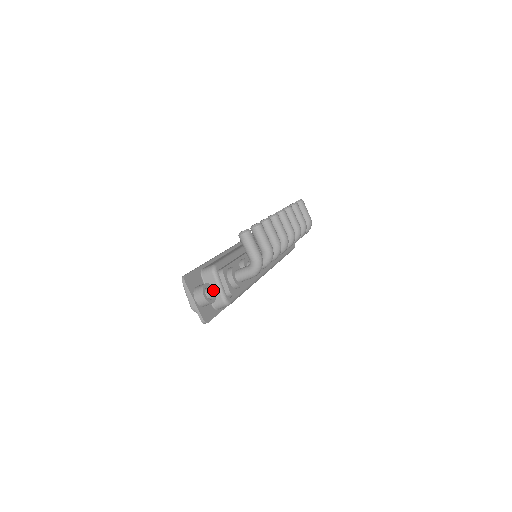
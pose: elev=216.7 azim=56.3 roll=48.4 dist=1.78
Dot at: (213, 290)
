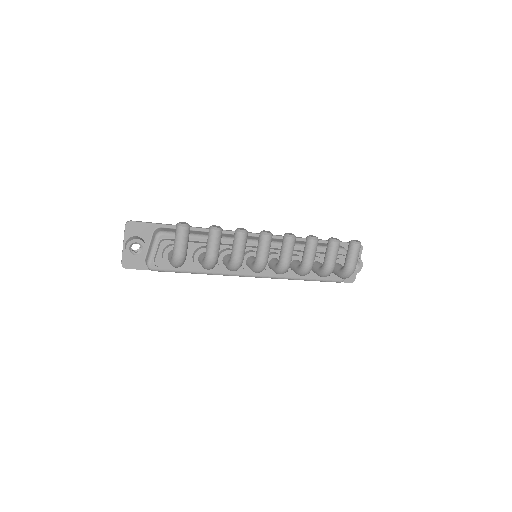
Dot at: (145, 249)
